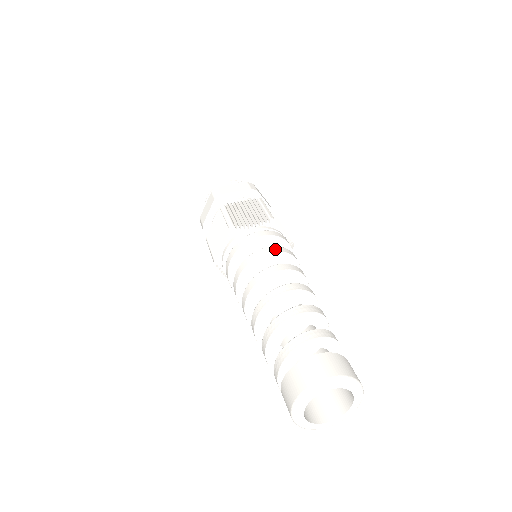
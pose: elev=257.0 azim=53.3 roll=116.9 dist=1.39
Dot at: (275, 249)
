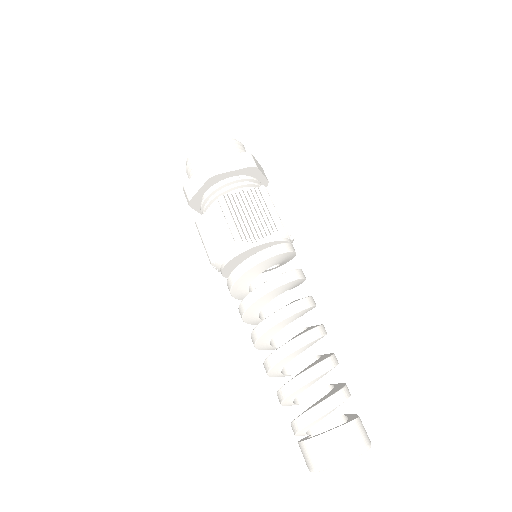
Dot at: (289, 277)
